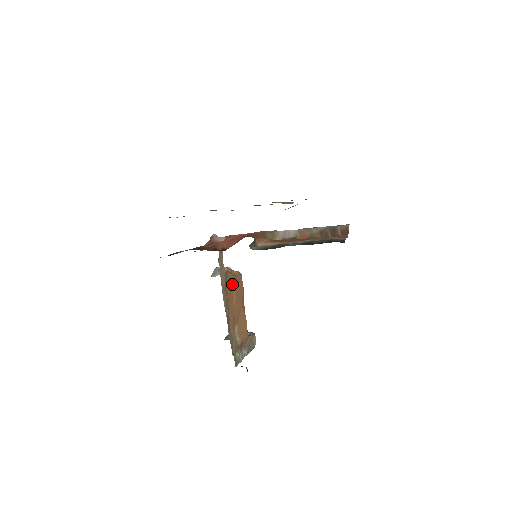
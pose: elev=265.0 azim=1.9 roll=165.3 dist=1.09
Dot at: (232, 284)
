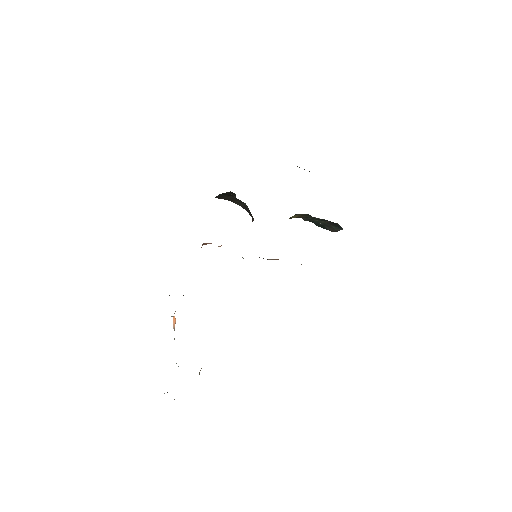
Dot at: occluded
